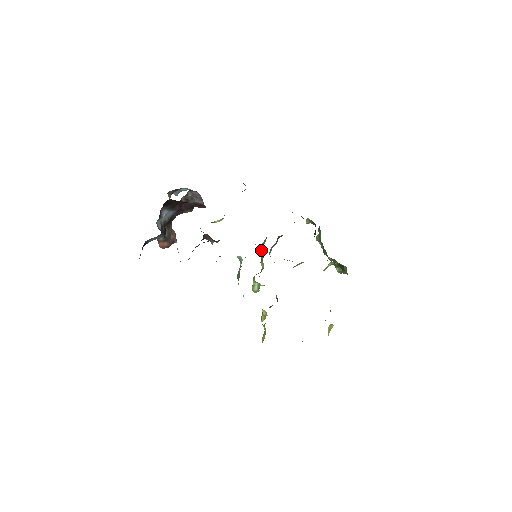
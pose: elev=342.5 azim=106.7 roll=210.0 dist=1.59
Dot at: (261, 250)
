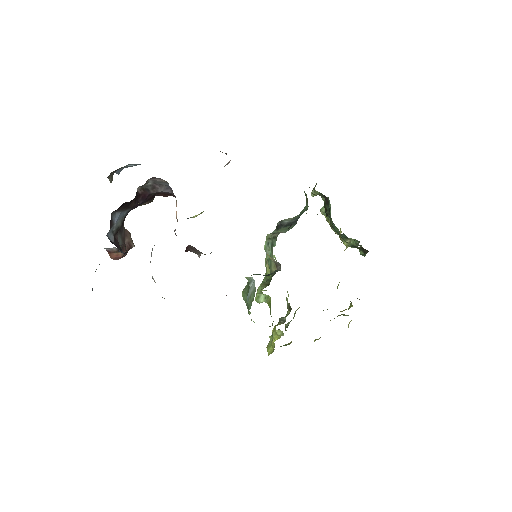
Dot at: (279, 263)
